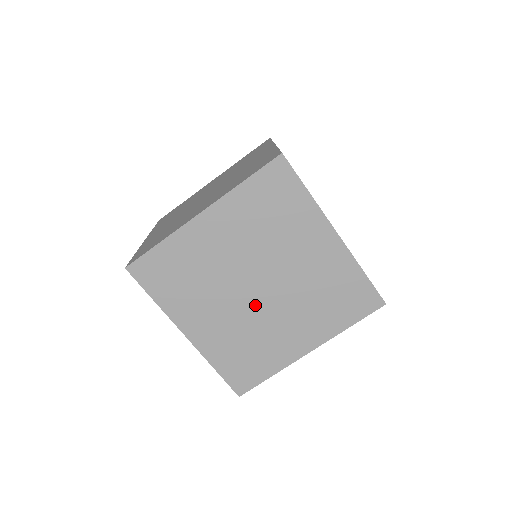
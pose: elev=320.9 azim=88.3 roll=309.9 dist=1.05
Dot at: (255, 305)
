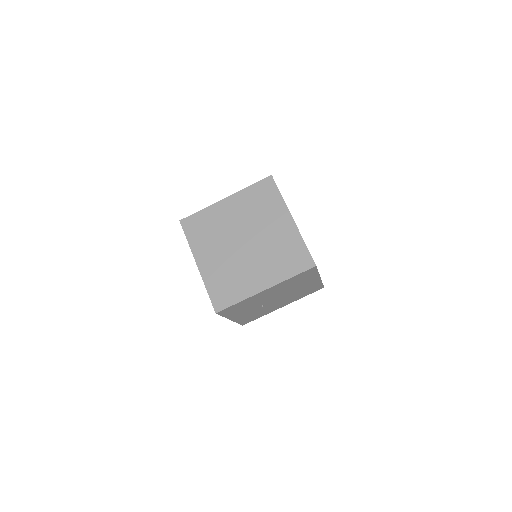
Dot at: (240, 253)
